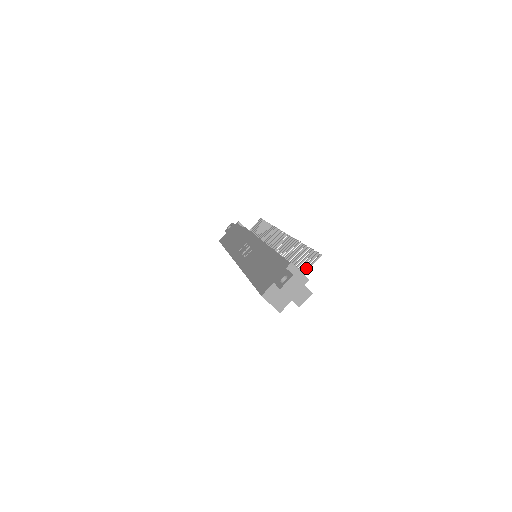
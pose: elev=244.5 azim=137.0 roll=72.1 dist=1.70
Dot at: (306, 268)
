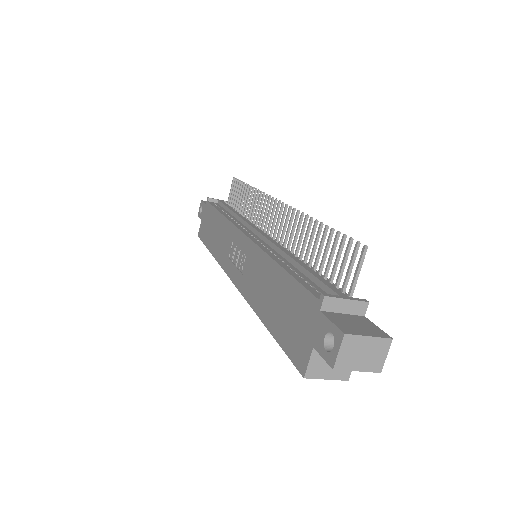
Dot at: (352, 282)
